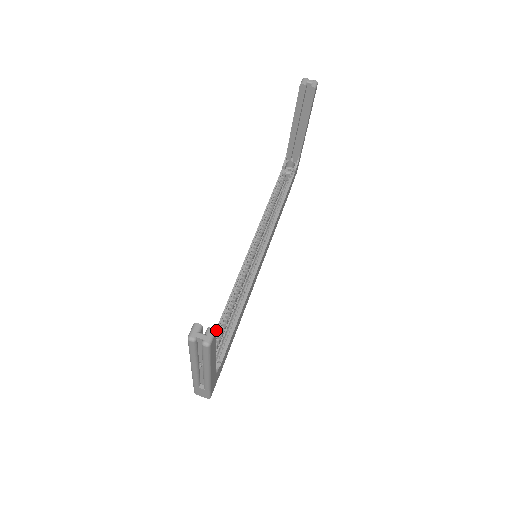
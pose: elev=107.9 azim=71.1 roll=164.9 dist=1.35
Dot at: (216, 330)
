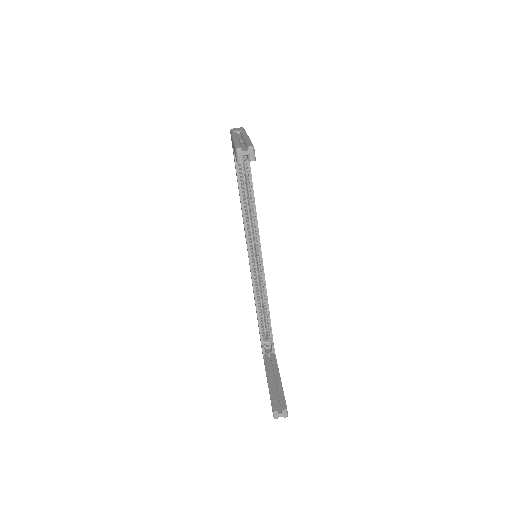
Dot at: (259, 325)
